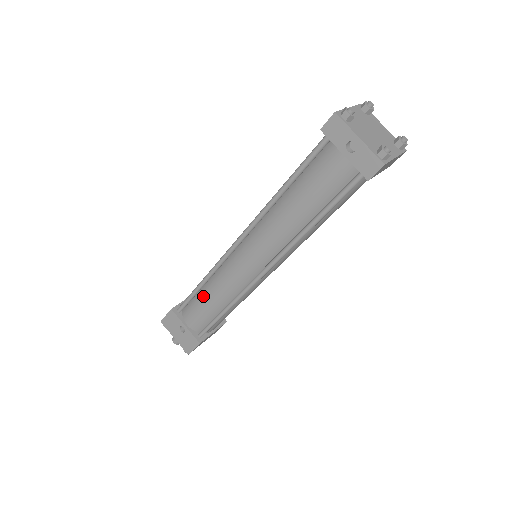
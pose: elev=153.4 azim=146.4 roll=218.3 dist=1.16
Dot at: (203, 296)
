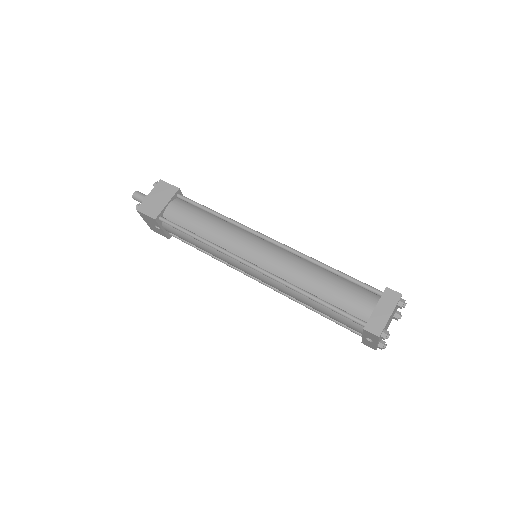
Dot at: (194, 241)
